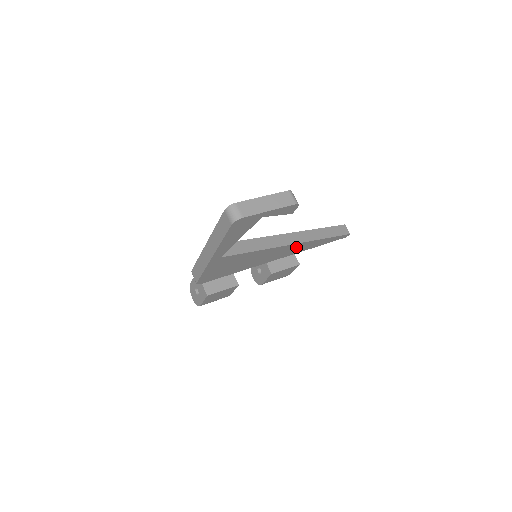
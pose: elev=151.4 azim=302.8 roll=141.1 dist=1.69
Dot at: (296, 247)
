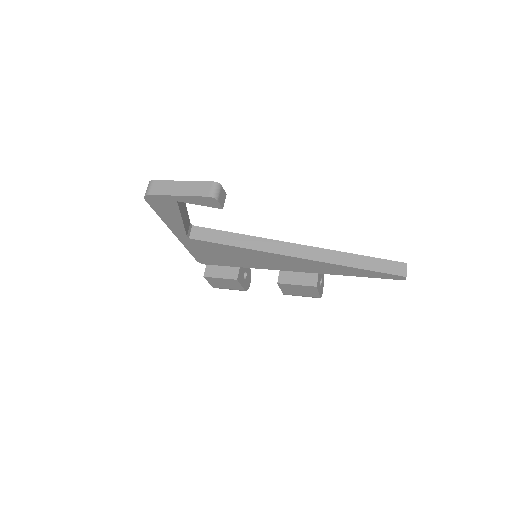
Dot at: (307, 263)
